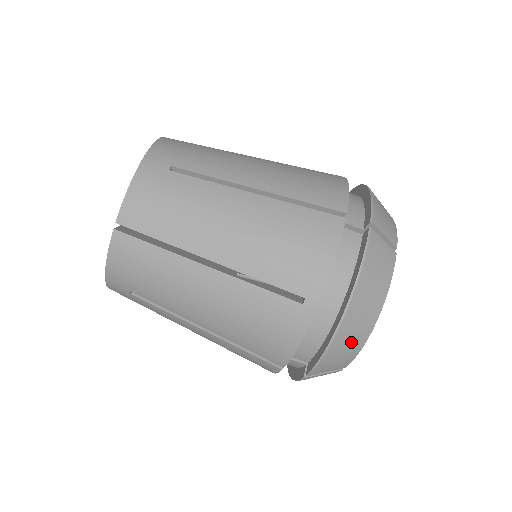
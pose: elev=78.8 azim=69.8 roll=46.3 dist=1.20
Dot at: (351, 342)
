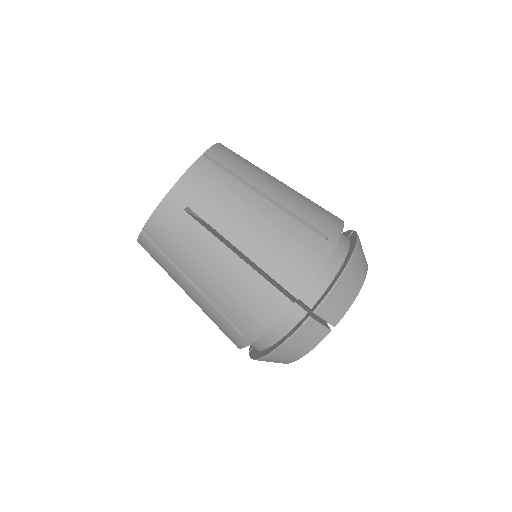
Dot at: (350, 287)
